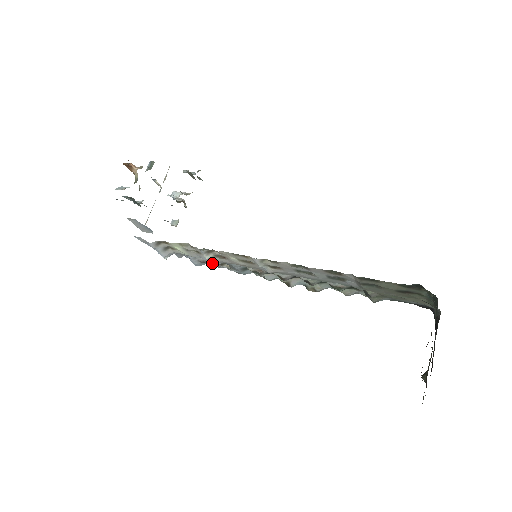
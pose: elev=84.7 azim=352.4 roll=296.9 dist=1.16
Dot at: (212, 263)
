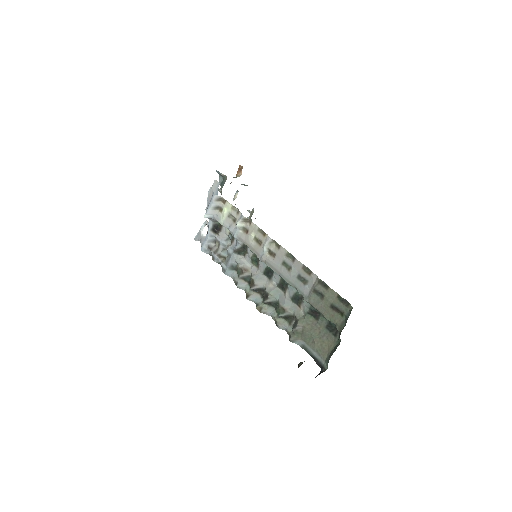
Dot at: (215, 252)
